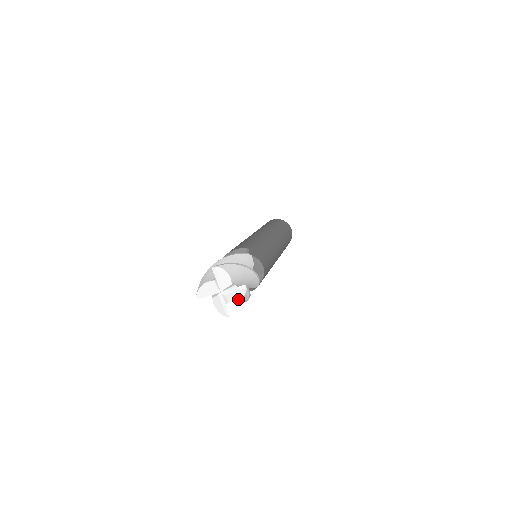
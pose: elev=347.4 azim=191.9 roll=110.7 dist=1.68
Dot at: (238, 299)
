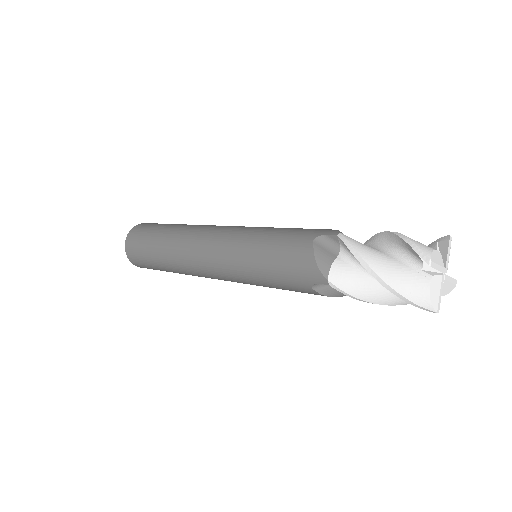
Dot at: (444, 294)
